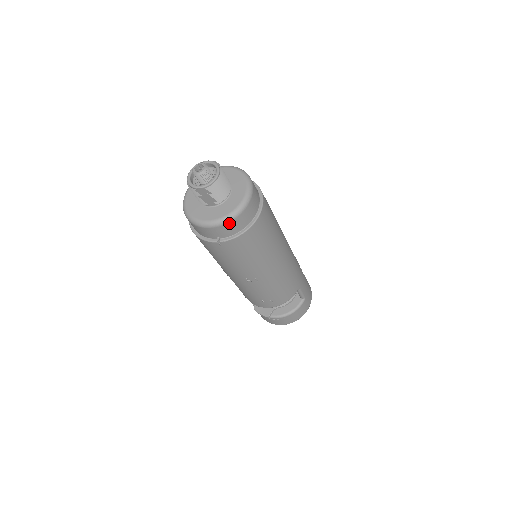
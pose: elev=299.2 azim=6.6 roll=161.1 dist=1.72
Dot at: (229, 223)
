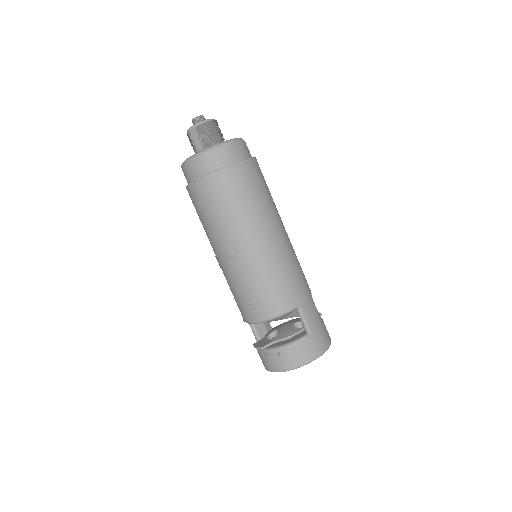
Dot at: (205, 155)
